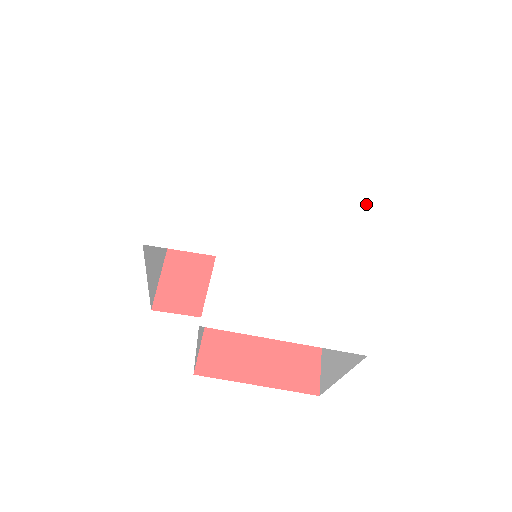
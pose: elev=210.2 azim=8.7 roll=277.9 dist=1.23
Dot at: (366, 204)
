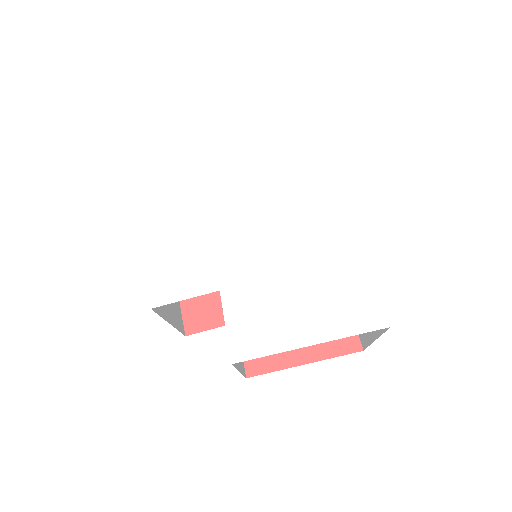
Dot at: (338, 171)
